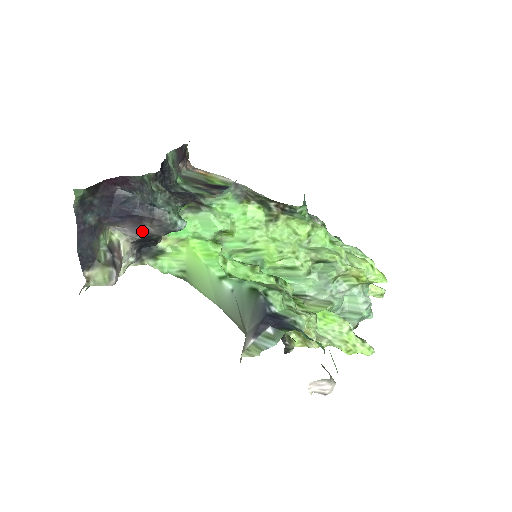
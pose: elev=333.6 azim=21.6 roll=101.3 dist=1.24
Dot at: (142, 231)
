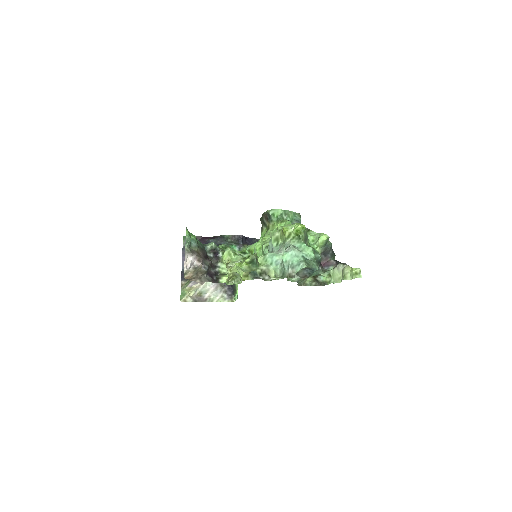
Dot at: occluded
